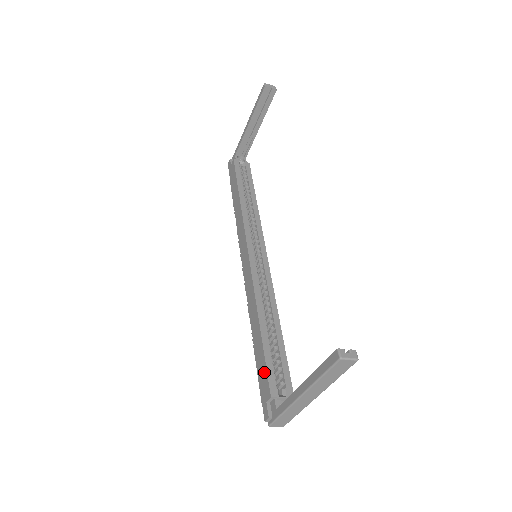
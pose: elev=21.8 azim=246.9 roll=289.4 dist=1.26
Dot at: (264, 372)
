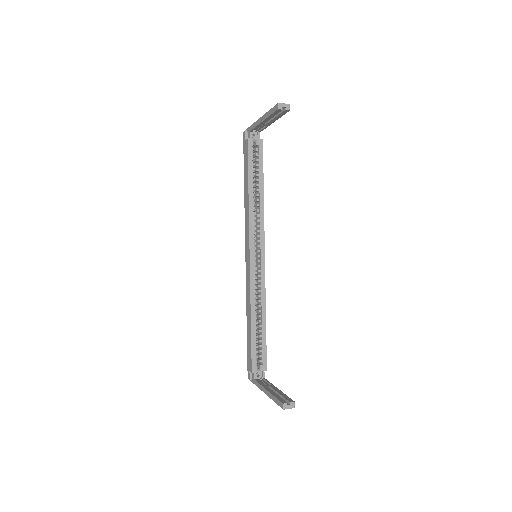
Dot at: (250, 354)
